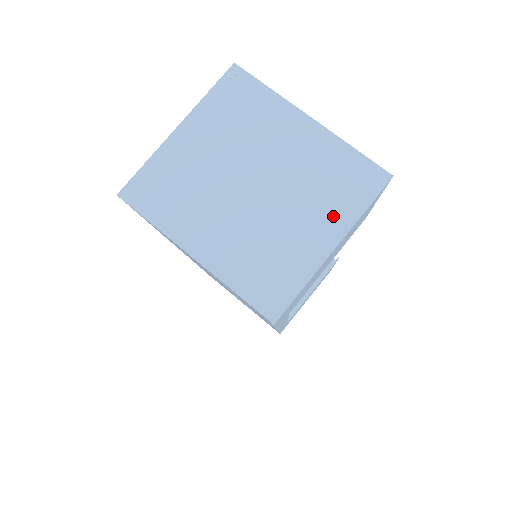
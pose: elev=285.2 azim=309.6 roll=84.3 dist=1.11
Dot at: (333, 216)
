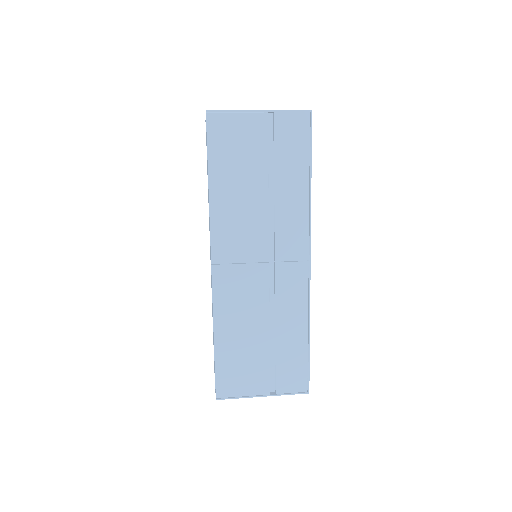
Dot at: occluded
